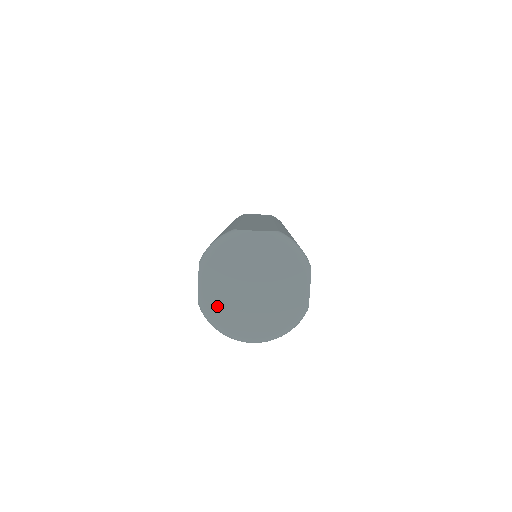
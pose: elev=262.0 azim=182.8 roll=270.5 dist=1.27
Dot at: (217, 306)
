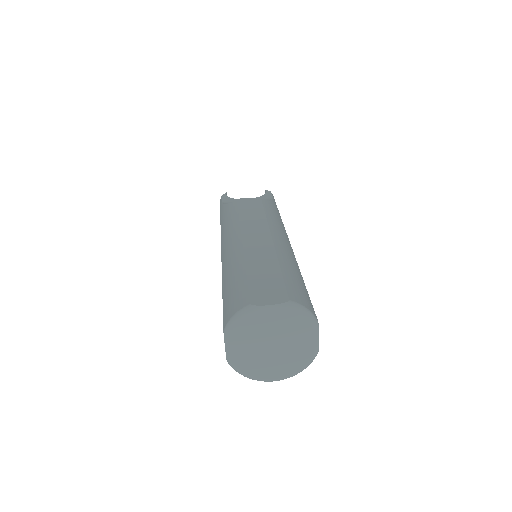
Dot at: (243, 363)
